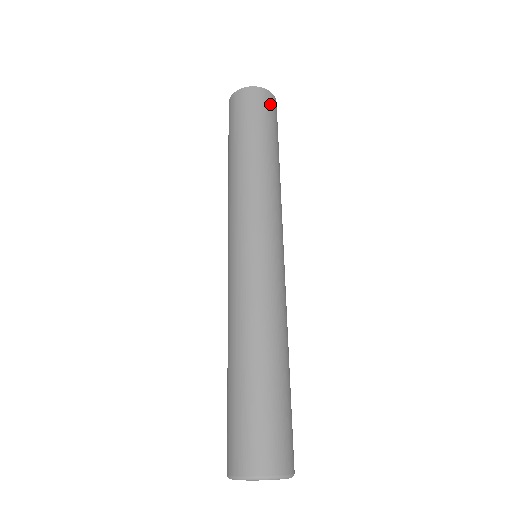
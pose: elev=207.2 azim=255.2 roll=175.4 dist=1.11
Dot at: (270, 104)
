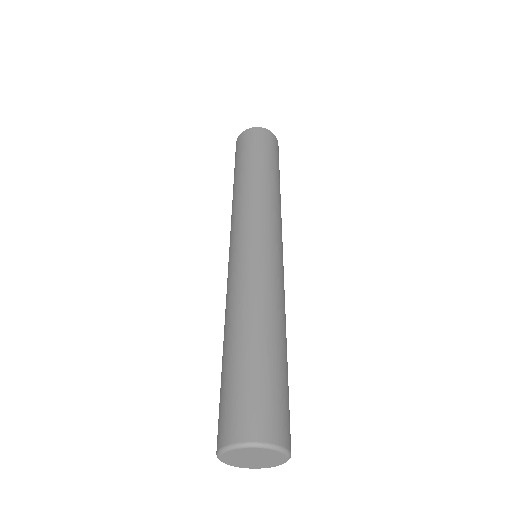
Dot at: (275, 143)
